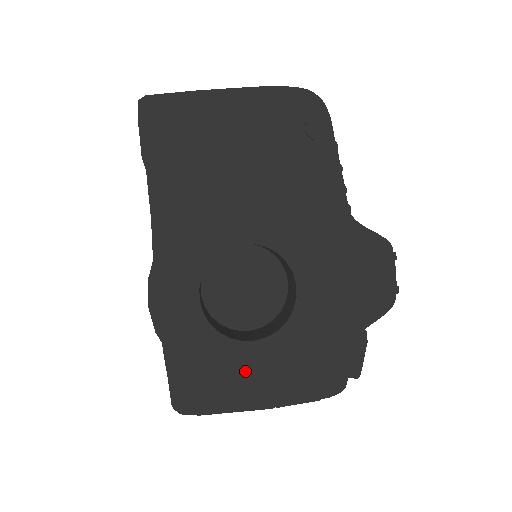
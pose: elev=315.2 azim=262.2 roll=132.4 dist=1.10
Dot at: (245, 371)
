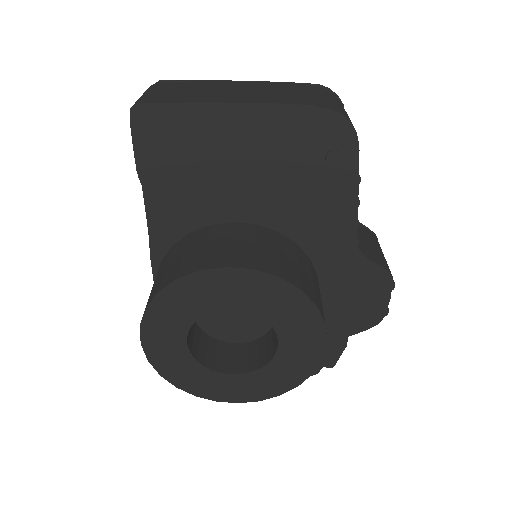
Dot at: (224, 391)
